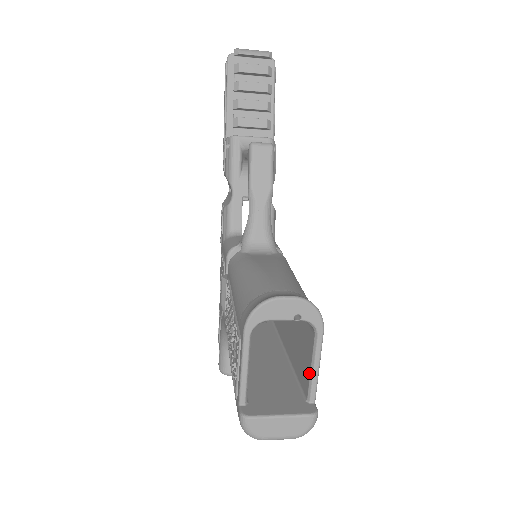
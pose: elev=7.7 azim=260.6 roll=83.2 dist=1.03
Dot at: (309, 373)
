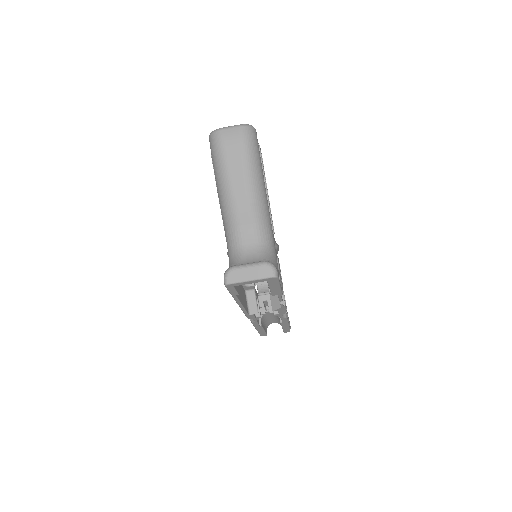
Dot at: occluded
